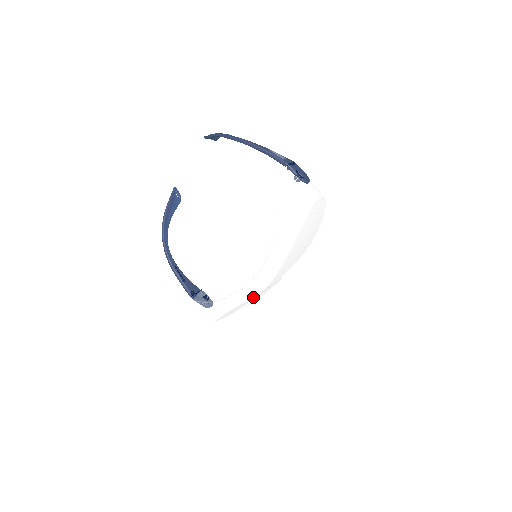
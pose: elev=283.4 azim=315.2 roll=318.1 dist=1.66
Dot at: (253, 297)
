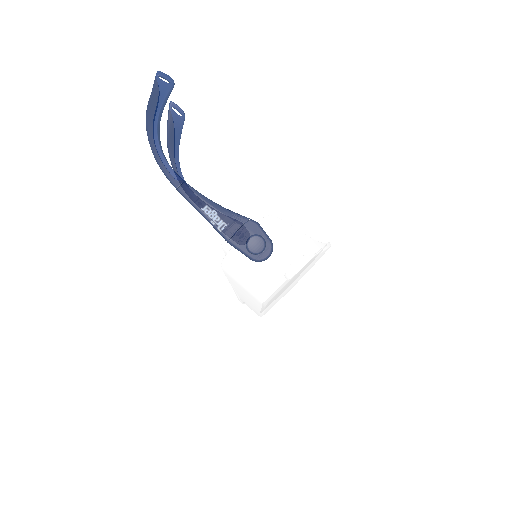
Dot at: occluded
